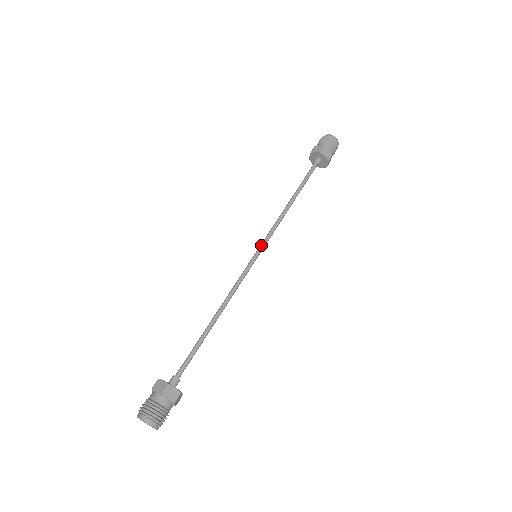
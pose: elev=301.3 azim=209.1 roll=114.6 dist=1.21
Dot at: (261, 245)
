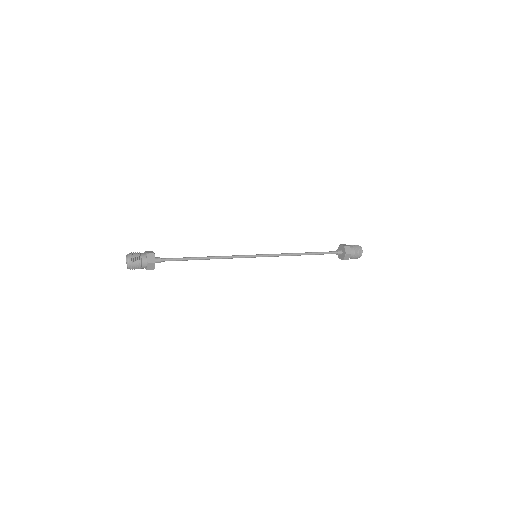
Dot at: (263, 255)
